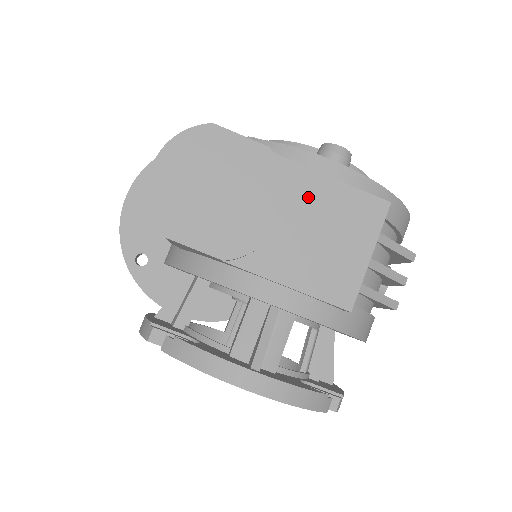
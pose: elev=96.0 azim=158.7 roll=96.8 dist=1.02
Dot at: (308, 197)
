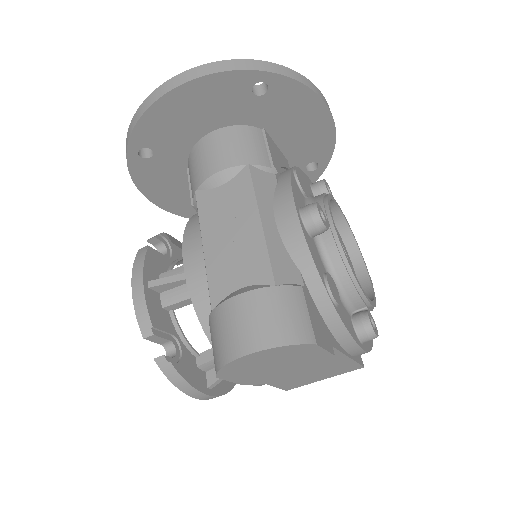
Dot at: occluded
